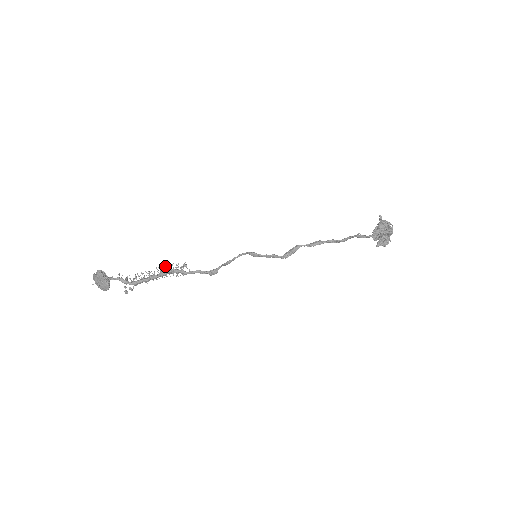
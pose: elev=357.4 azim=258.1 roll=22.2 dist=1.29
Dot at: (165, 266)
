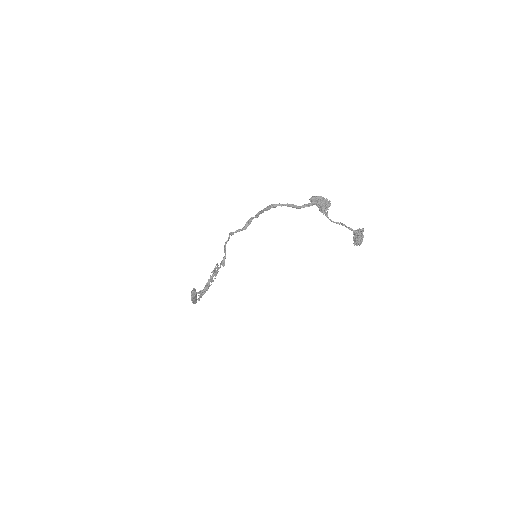
Dot at: occluded
